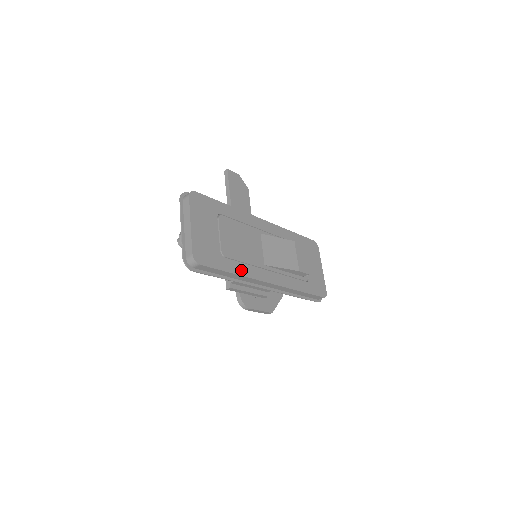
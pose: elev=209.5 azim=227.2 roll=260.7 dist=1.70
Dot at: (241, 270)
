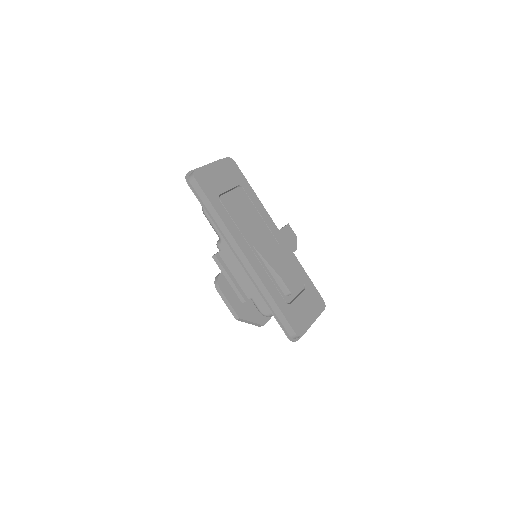
Dot at: (226, 219)
